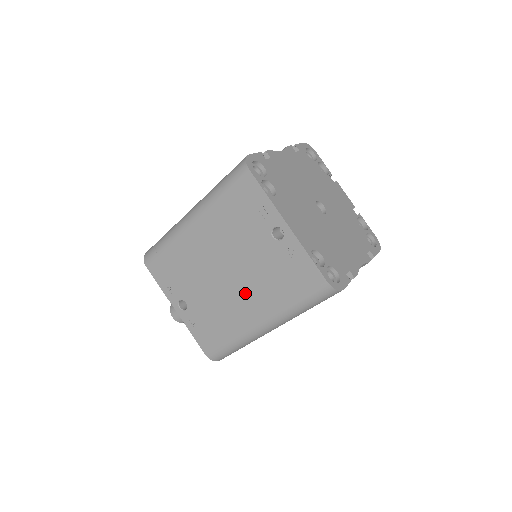
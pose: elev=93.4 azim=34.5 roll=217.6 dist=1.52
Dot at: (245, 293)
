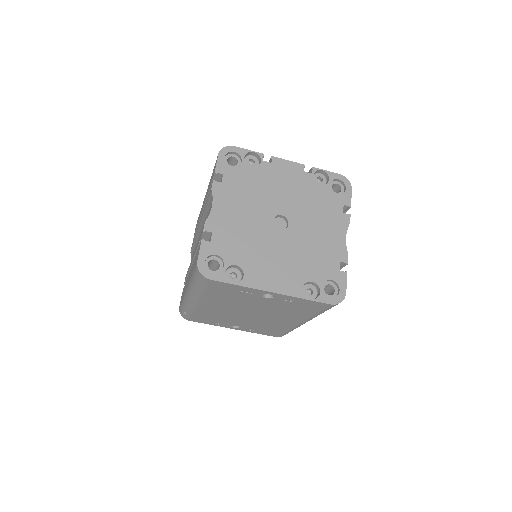
Dot at: (275, 317)
